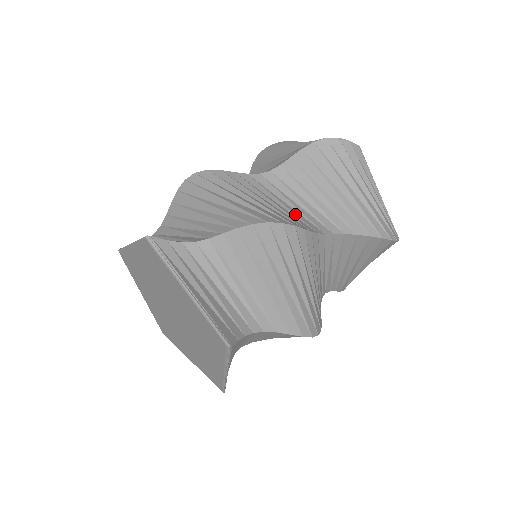
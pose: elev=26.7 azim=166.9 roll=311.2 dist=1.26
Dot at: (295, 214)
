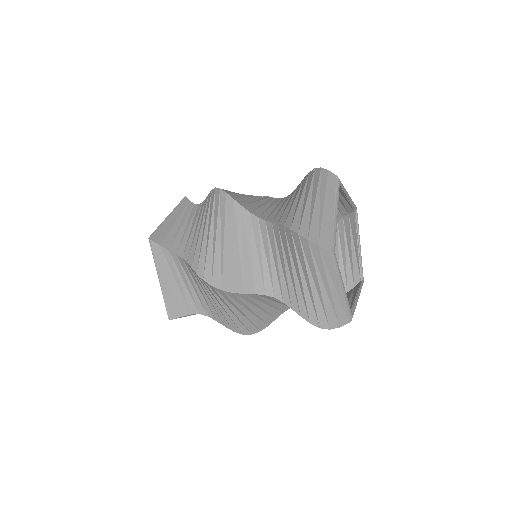
Dot at: (253, 269)
